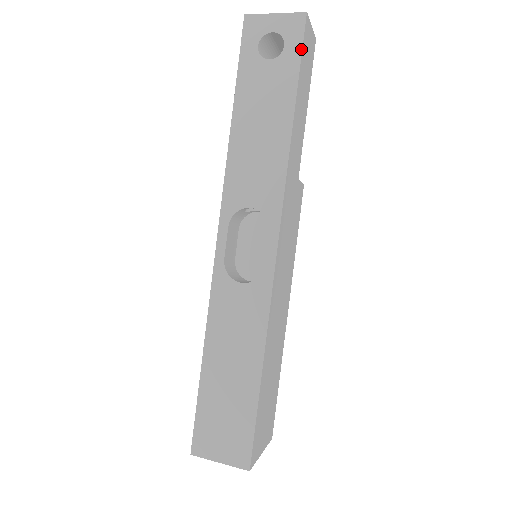
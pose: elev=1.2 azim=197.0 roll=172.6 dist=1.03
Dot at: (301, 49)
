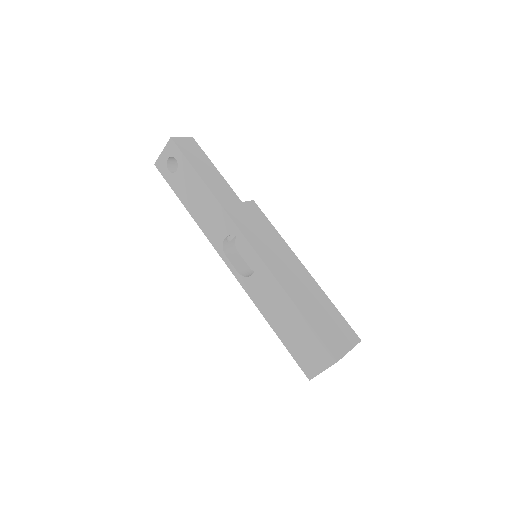
Dot at: (182, 153)
